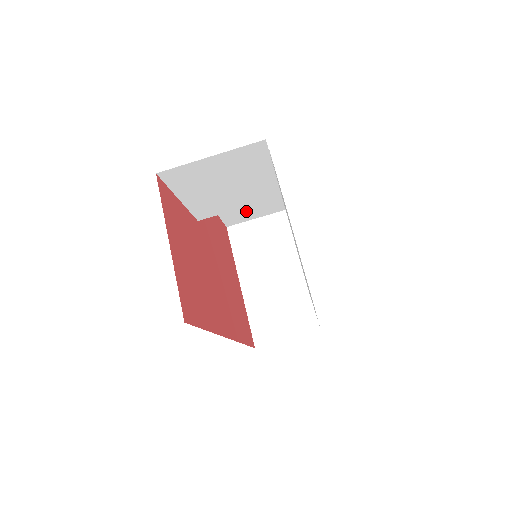
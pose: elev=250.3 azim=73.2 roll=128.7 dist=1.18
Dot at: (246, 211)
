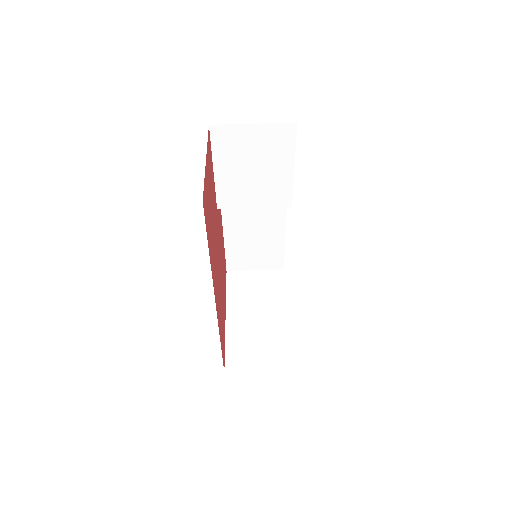
Dot at: (249, 255)
